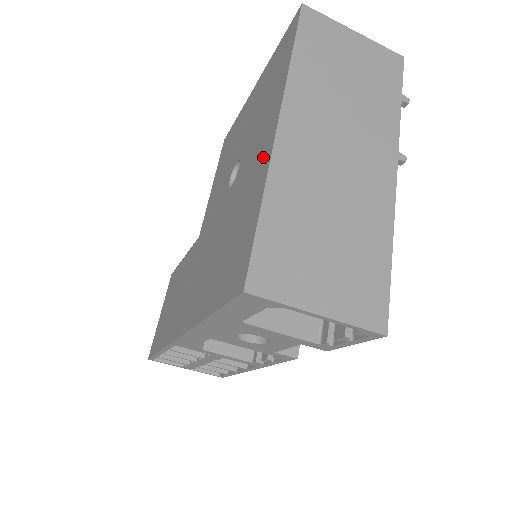
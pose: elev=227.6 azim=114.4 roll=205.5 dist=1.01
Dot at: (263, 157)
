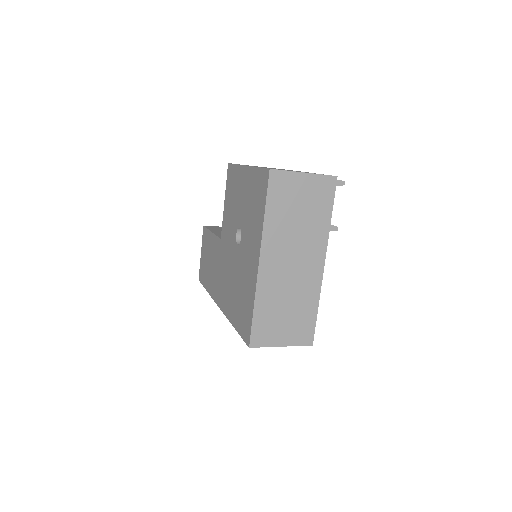
Dot at: (253, 271)
